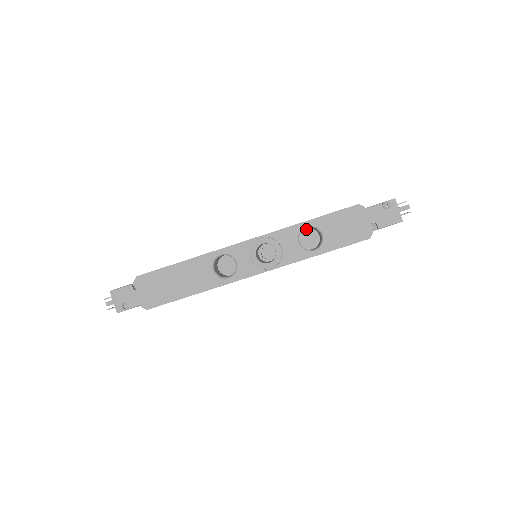
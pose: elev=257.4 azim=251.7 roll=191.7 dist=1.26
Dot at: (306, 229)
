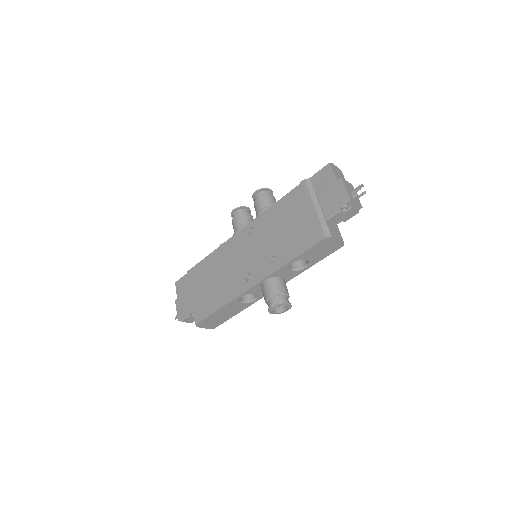
Dot at: occluded
